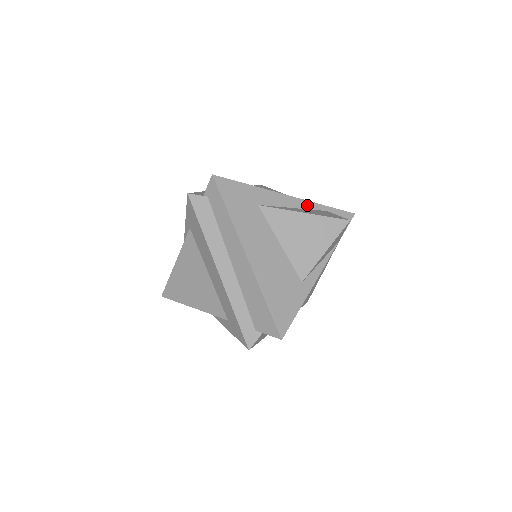
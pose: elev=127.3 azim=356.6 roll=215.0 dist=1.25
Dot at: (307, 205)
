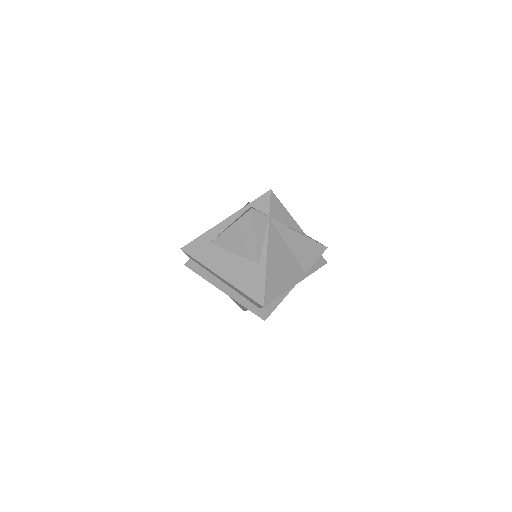
Dot at: (237, 215)
